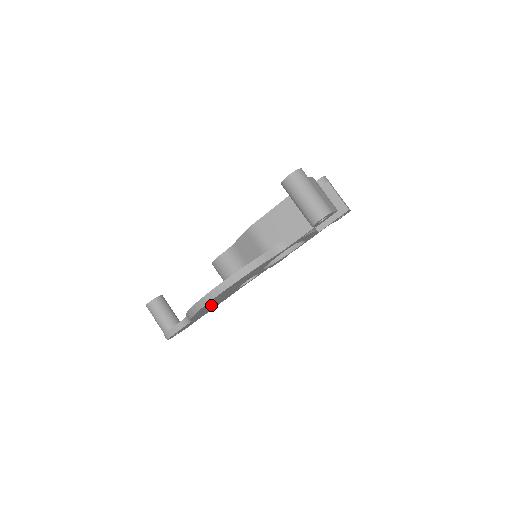
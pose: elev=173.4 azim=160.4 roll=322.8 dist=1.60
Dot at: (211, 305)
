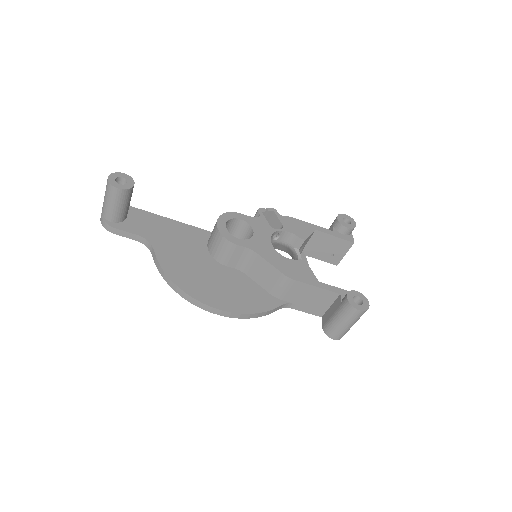
Dot at: occluded
